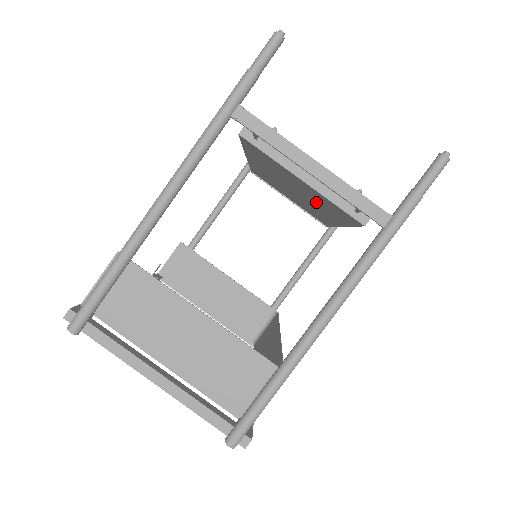
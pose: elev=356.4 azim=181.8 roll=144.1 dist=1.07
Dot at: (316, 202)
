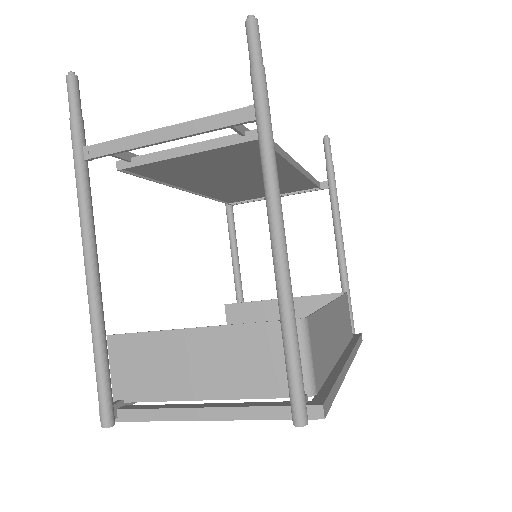
Dot at: (248, 168)
